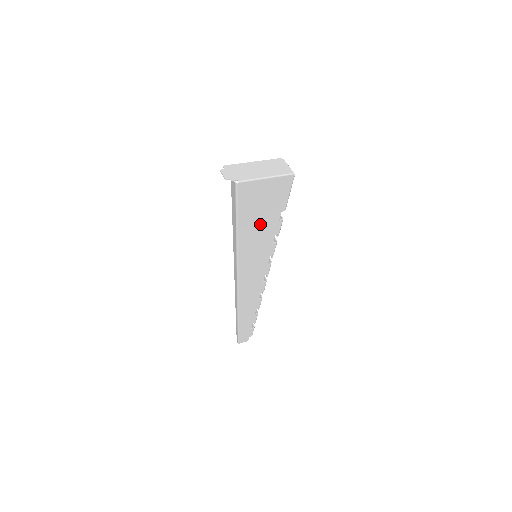
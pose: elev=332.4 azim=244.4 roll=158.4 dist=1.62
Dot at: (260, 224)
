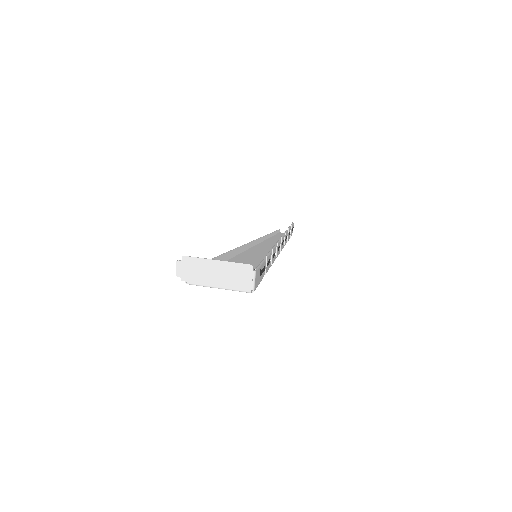
Dot at: occluded
